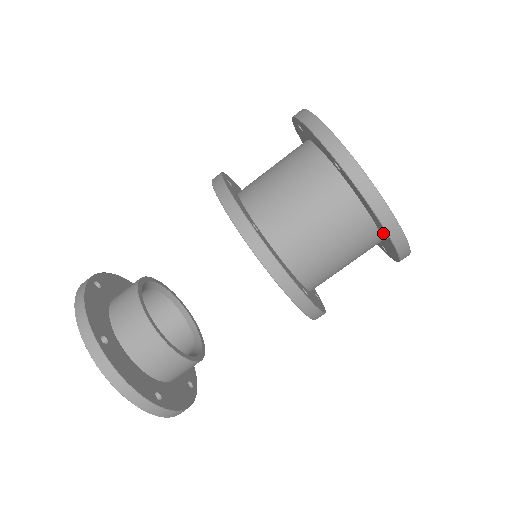
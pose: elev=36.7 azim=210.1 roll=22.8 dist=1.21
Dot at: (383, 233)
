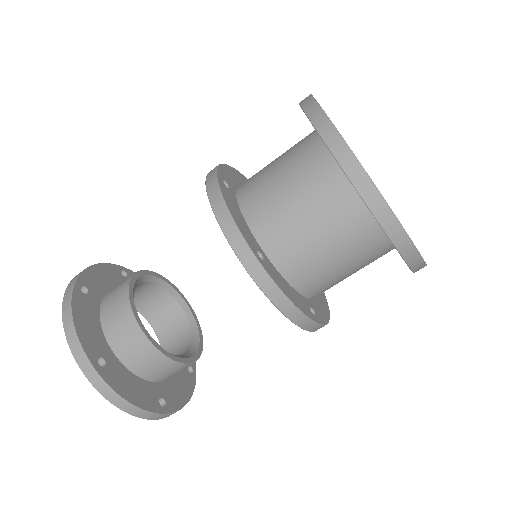
Dot at: occluded
